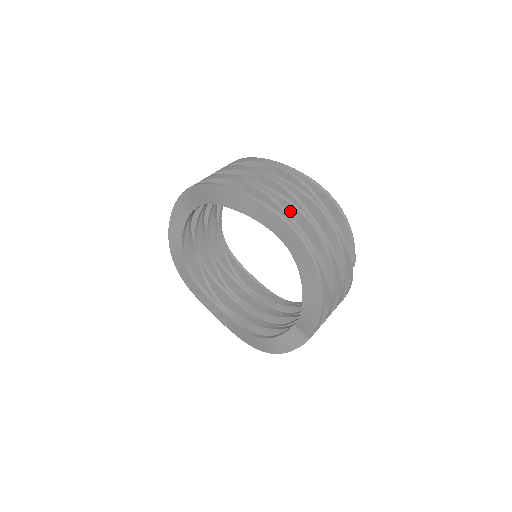
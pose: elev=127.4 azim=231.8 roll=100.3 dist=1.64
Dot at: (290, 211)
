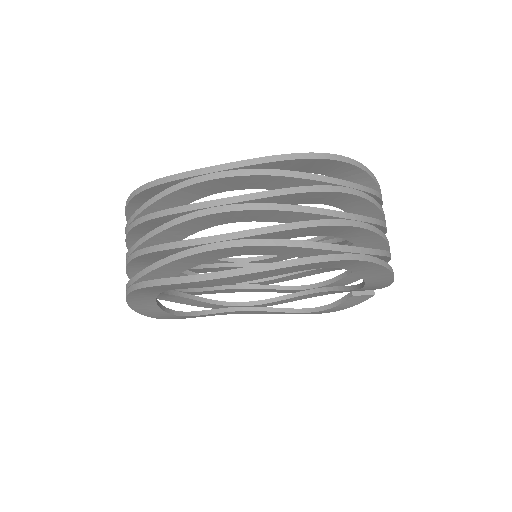
Dot at: (310, 230)
